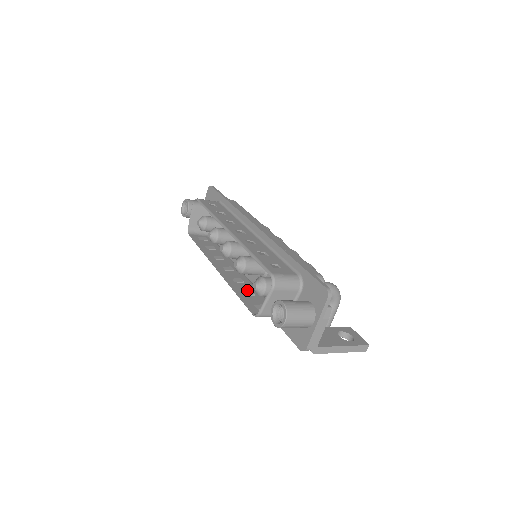
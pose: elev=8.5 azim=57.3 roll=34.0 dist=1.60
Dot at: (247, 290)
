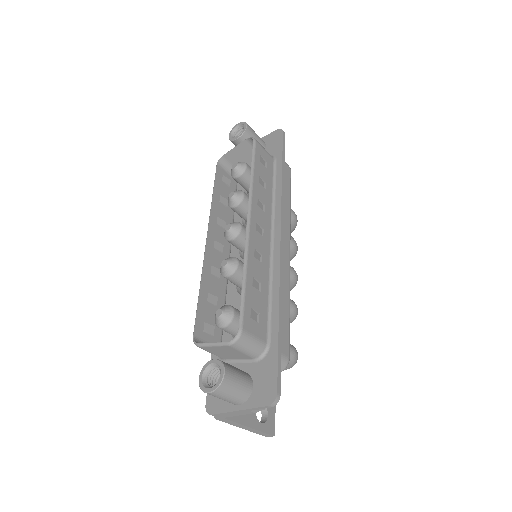
Dot at: (214, 293)
